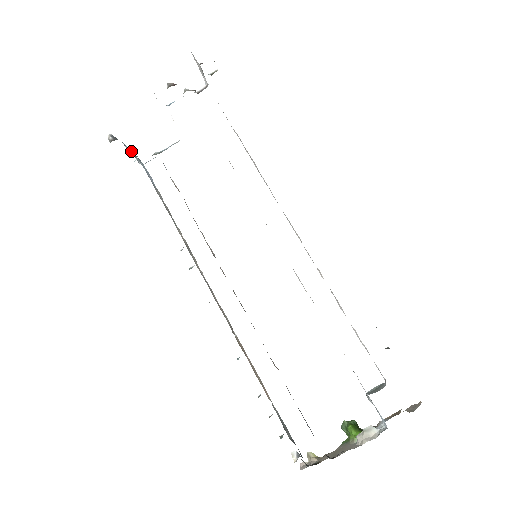
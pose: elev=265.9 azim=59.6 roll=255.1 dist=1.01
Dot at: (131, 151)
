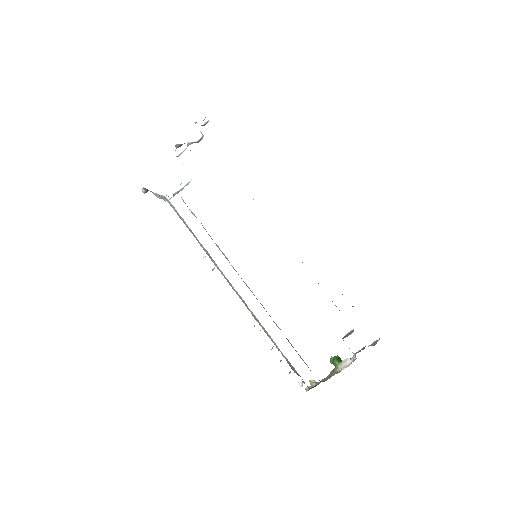
Dot at: (158, 194)
